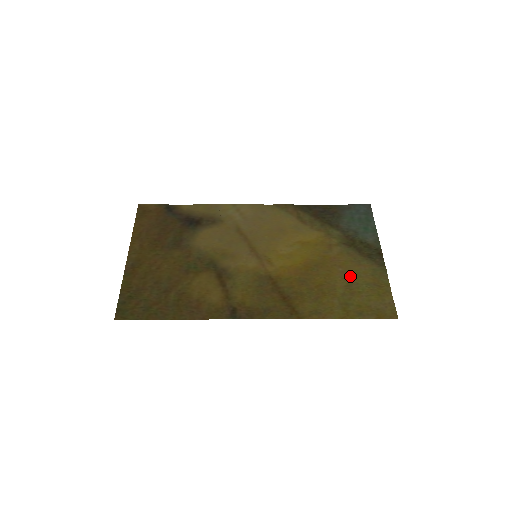
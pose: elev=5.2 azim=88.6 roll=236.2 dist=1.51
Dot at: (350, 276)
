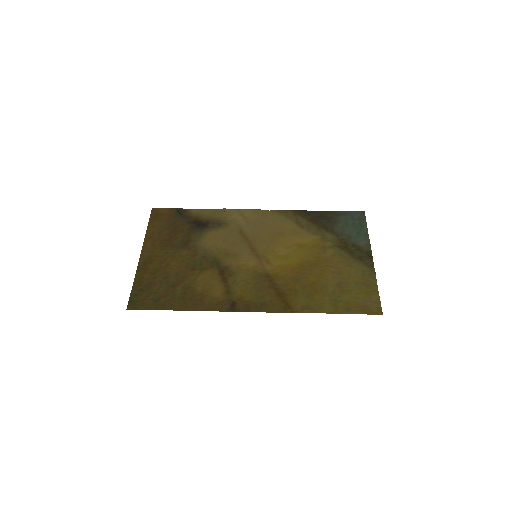
Dot at: (341, 276)
